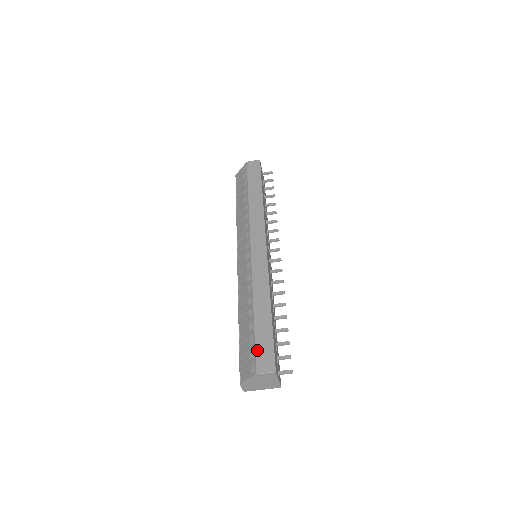
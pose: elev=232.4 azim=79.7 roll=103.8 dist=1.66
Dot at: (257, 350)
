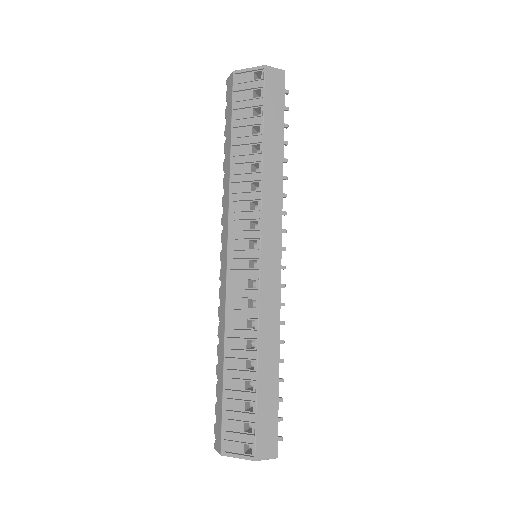
Dot at: (258, 427)
